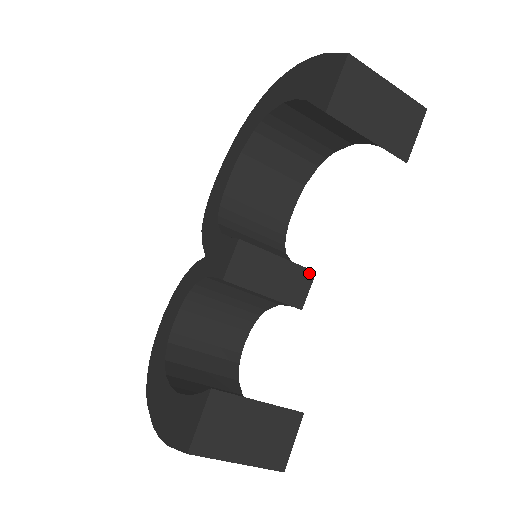
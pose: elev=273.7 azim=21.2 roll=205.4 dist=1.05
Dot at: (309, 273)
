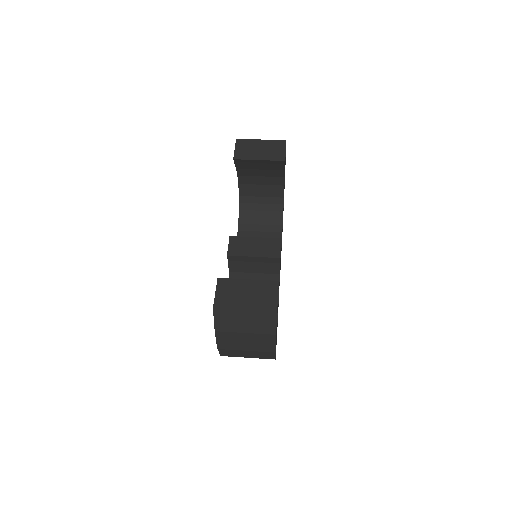
Dot at: (277, 240)
